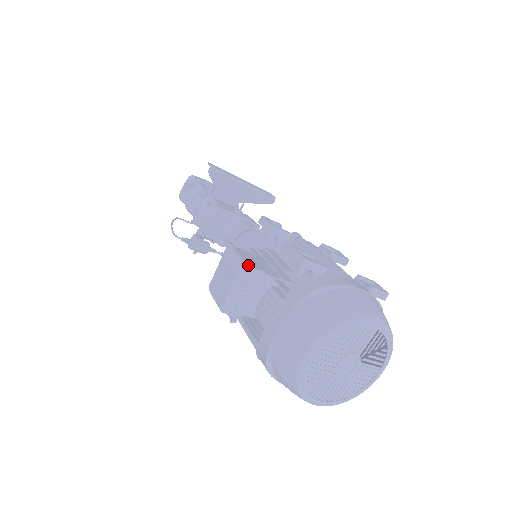
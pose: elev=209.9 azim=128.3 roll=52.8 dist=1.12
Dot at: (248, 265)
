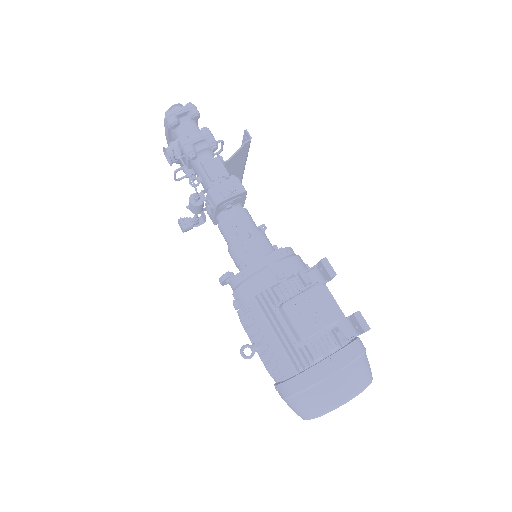
Dot at: (342, 316)
